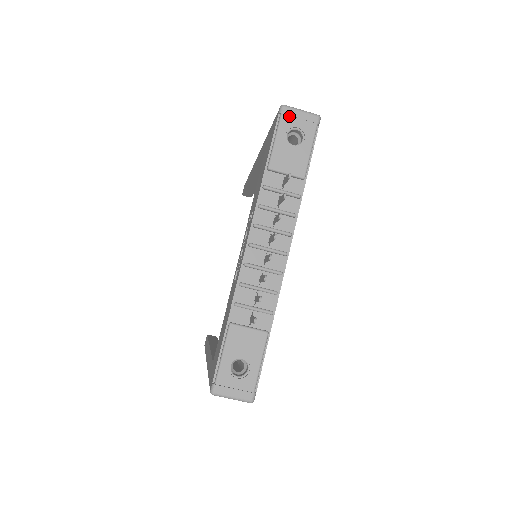
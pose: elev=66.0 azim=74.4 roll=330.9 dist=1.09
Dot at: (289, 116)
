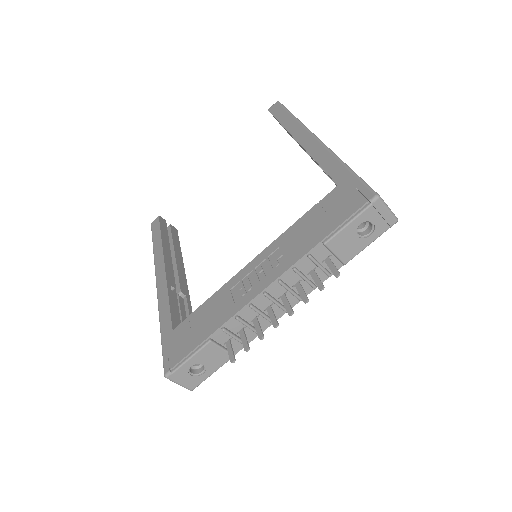
Dot at: (375, 210)
